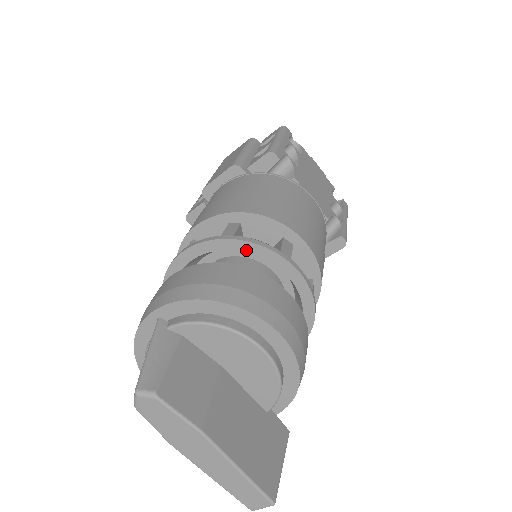
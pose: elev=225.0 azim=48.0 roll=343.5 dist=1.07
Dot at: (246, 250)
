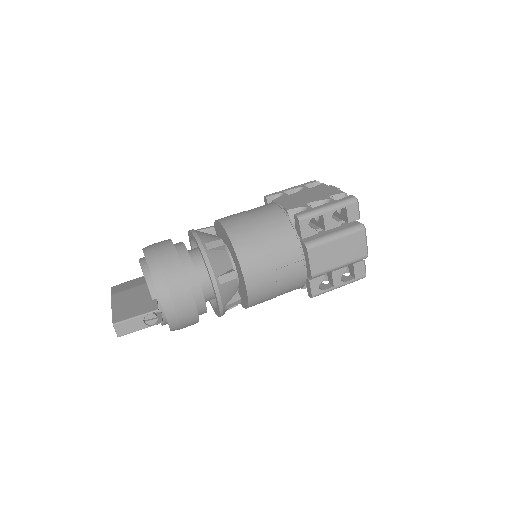
Dot at: (190, 239)
